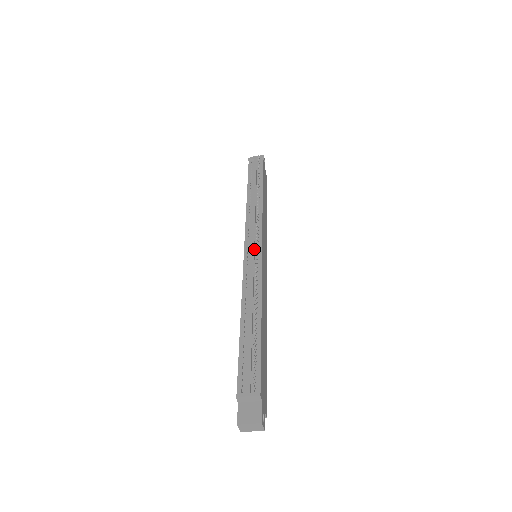
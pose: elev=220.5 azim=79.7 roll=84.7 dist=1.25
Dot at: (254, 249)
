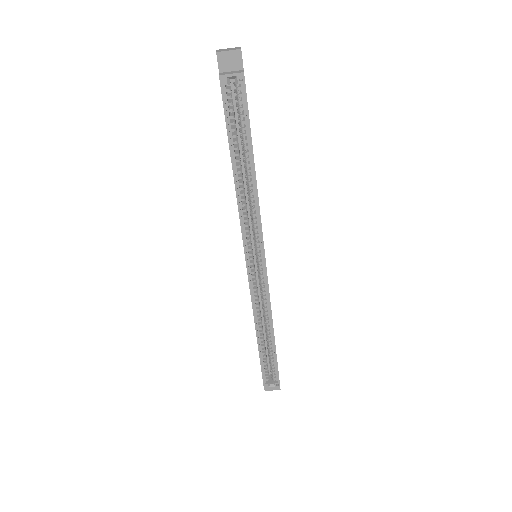
Dot at: occluded
